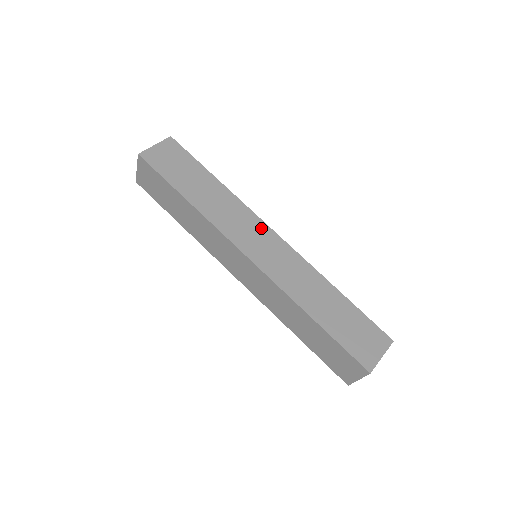
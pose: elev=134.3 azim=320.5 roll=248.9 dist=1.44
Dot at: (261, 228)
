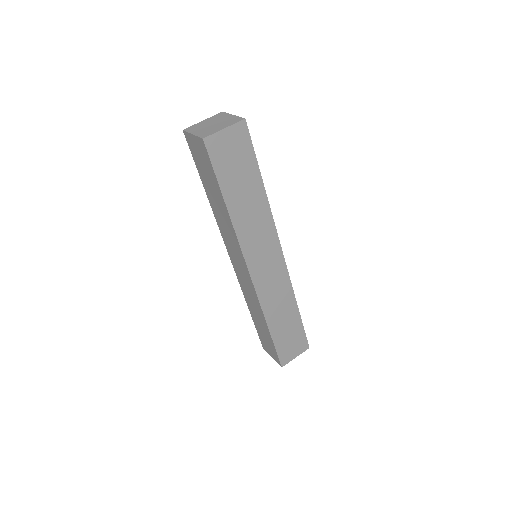
Dot at: (274, 248)
